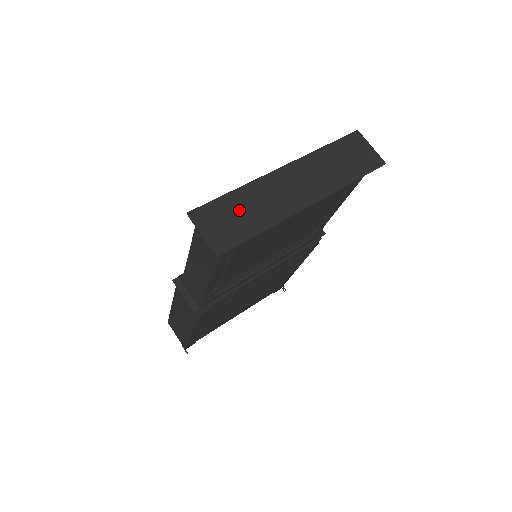
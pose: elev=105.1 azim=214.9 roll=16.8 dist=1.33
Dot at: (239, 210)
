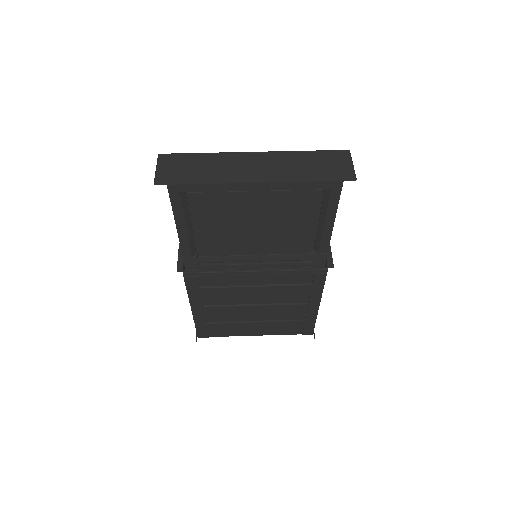
Dot at: (197, 166)
